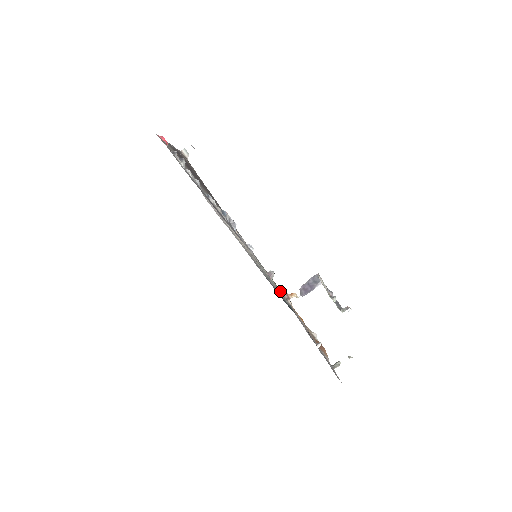
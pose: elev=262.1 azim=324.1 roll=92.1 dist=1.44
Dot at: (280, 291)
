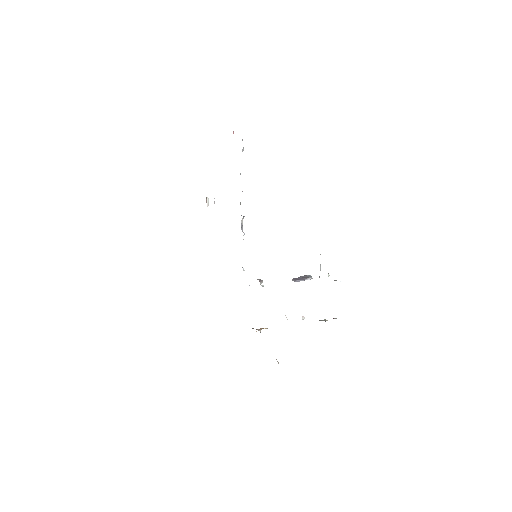
Dot at: occluded
